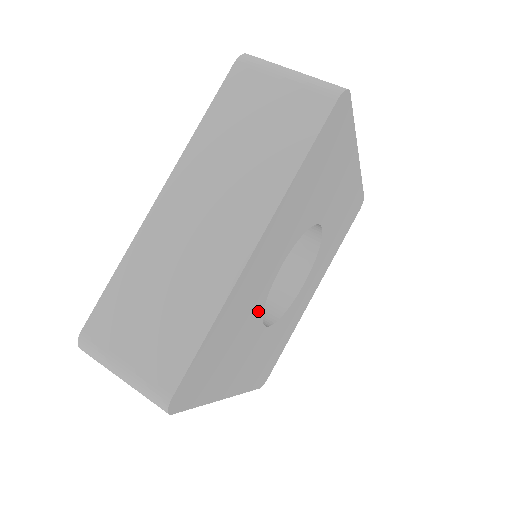
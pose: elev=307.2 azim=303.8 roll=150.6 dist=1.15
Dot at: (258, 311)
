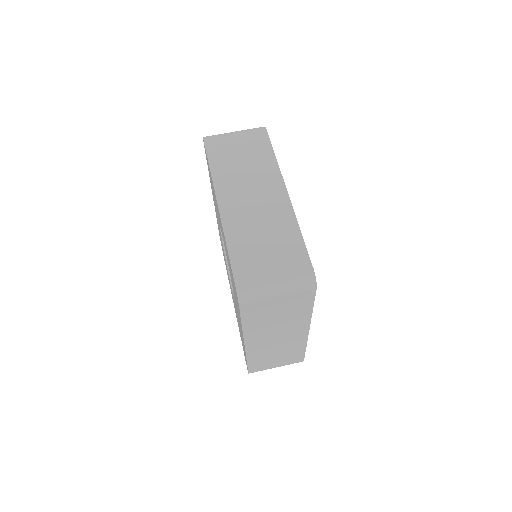
Dot at: occluded
